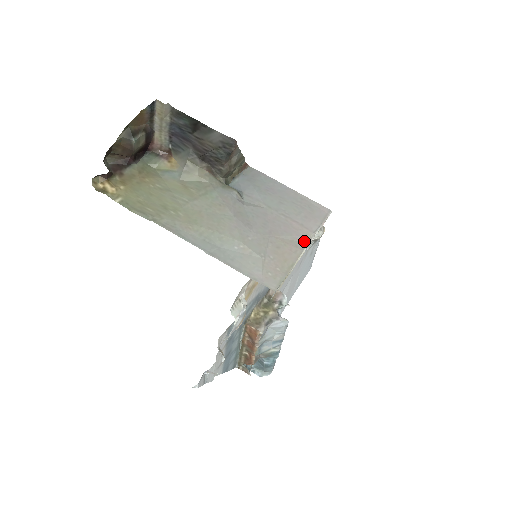
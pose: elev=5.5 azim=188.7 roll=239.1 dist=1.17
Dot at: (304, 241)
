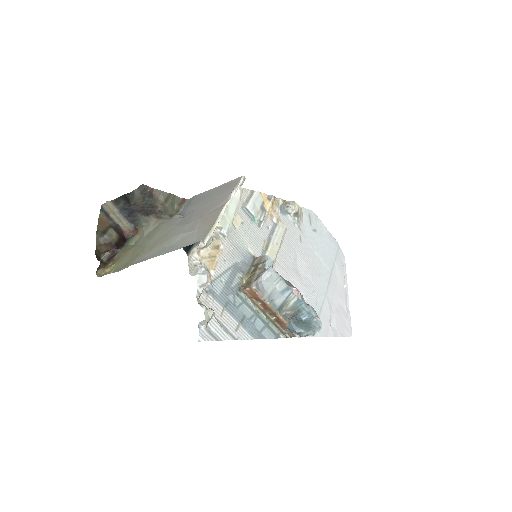
Dot at: (224, 203)
